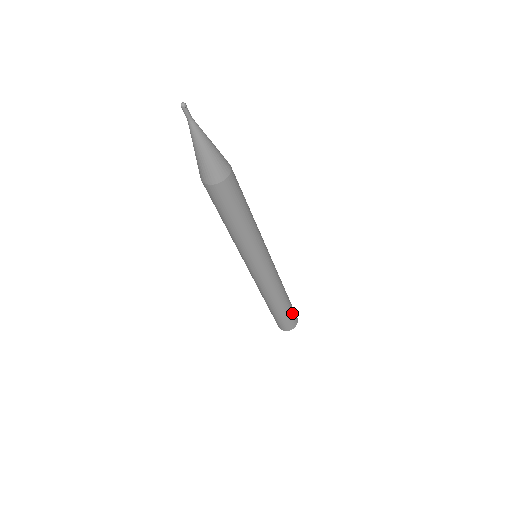
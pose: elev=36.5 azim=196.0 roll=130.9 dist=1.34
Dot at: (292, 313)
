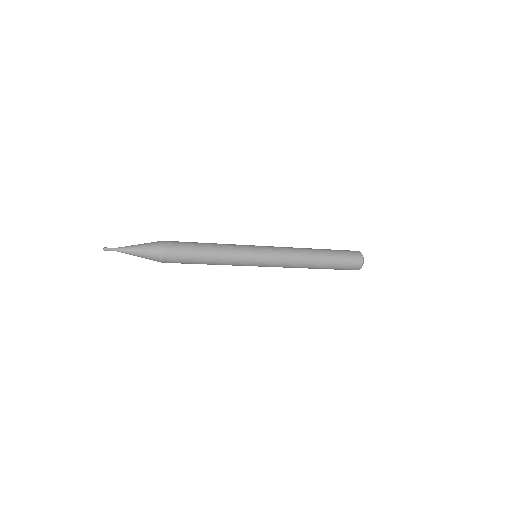
Dot at: (342, 253)
